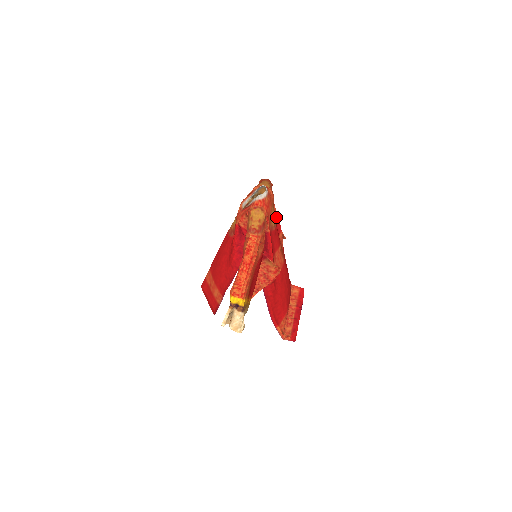
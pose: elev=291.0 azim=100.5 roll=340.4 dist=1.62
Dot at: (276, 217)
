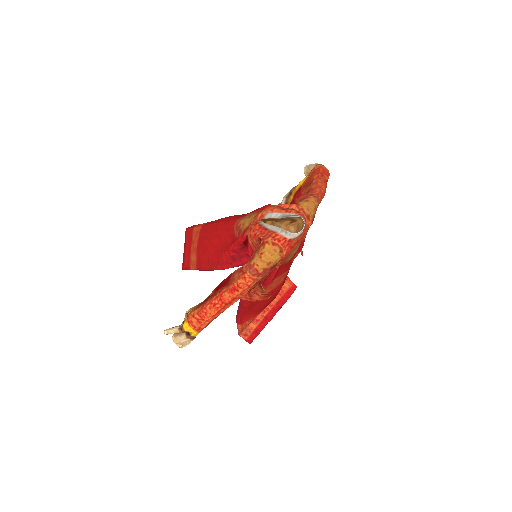
Dot at: (301, 243)
